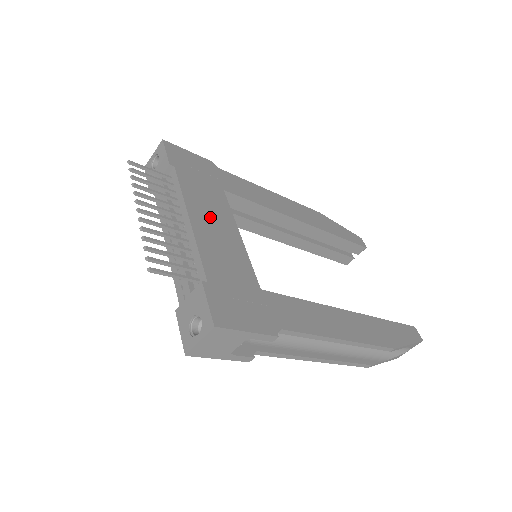
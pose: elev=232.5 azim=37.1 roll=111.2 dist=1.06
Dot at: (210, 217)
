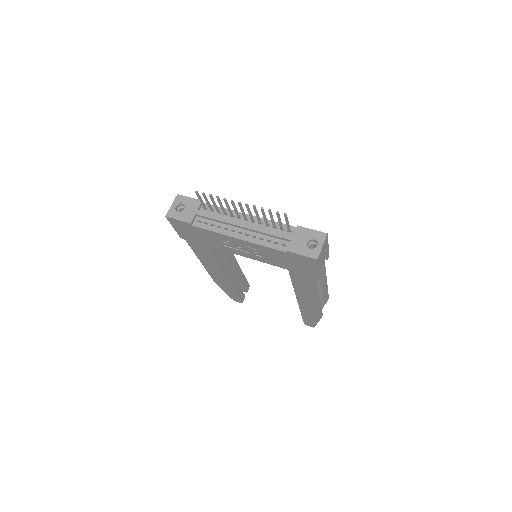
Dot at: occluded
